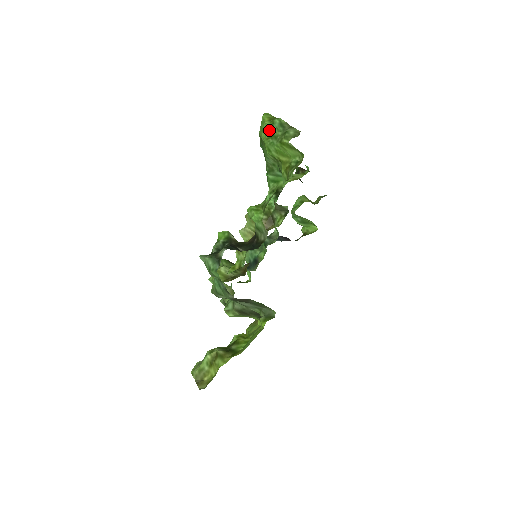
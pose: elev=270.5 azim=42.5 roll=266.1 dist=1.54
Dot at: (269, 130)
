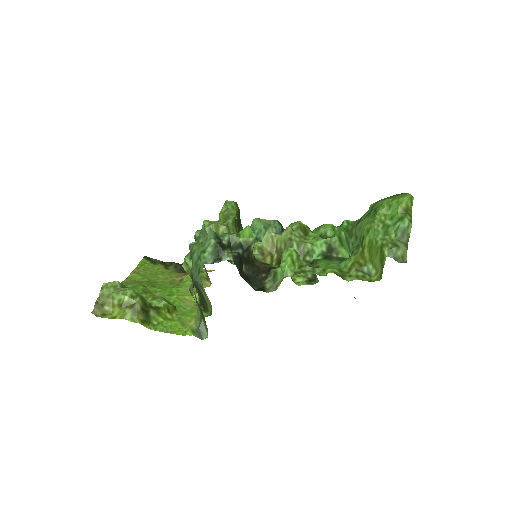
Dot at: (392, 215)
